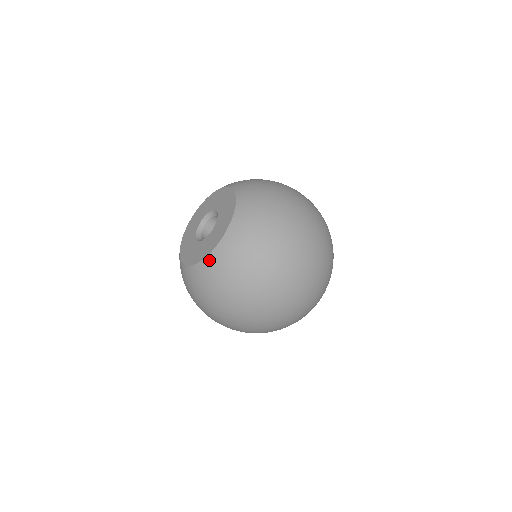
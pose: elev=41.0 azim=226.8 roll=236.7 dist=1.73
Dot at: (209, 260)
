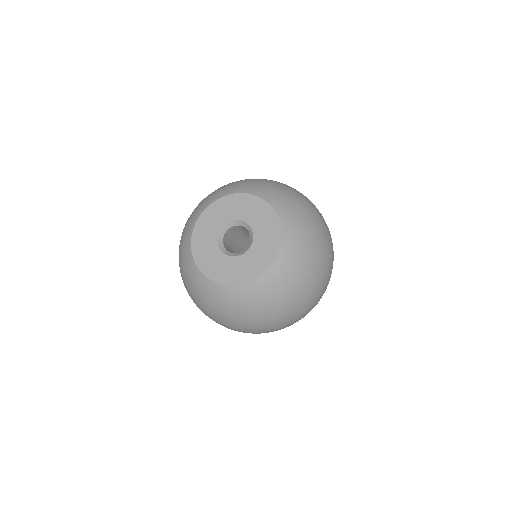
Dot at: (228, 290)
